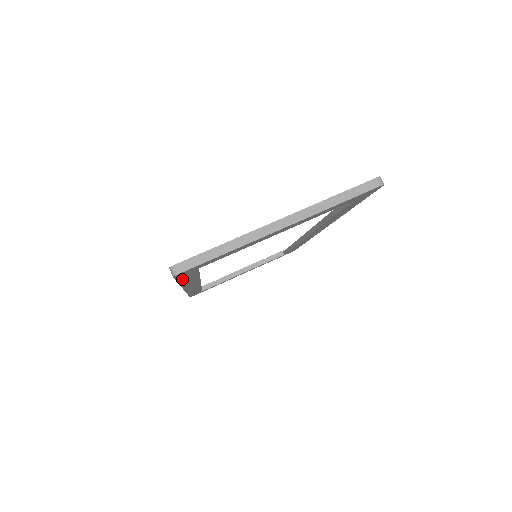
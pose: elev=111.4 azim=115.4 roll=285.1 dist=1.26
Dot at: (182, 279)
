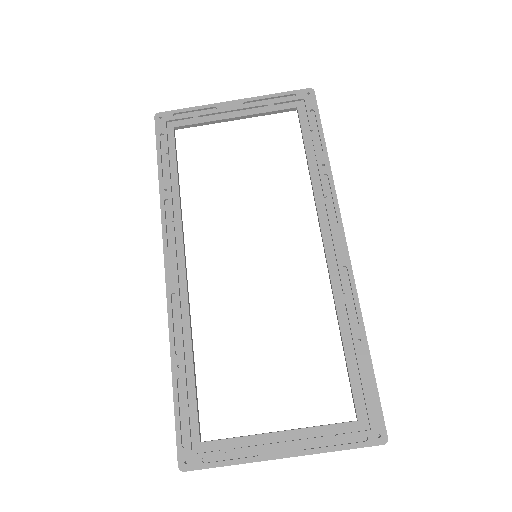
Dot at: (181, 410)
